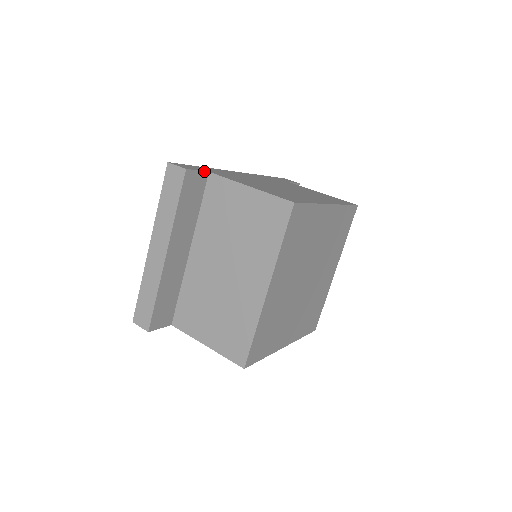
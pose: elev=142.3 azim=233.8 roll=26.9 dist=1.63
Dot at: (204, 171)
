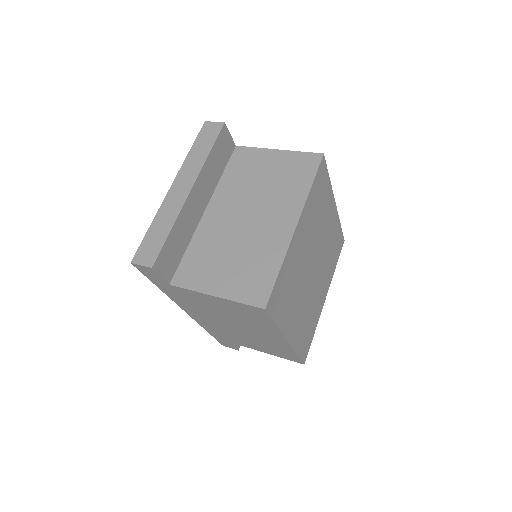
Dot at: (233, 141)
